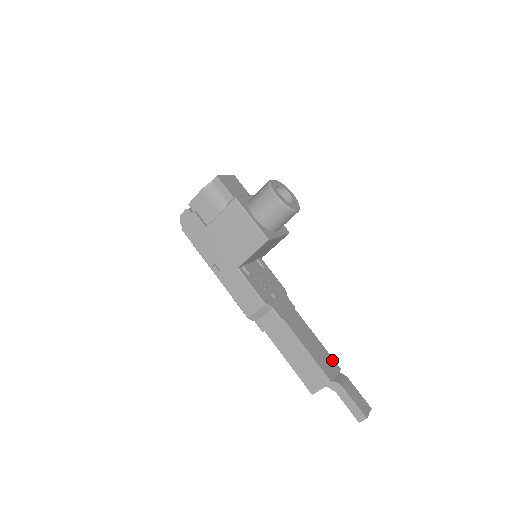
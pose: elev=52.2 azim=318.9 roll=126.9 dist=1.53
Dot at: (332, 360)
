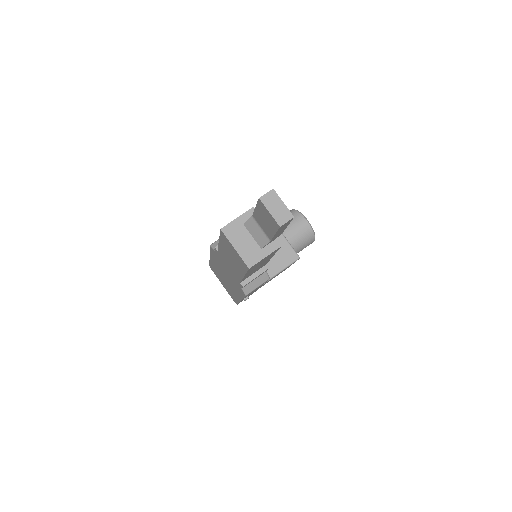
Dot at: occluded
